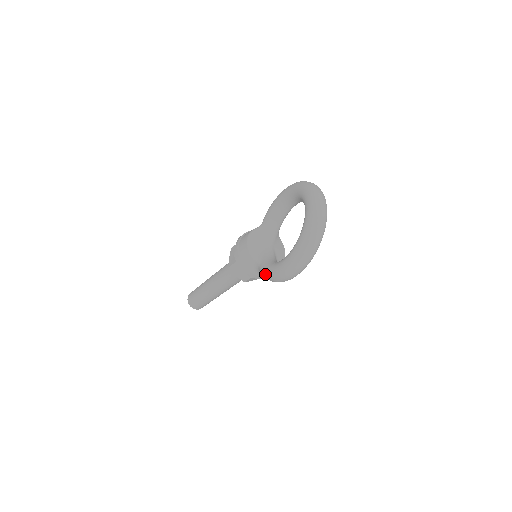
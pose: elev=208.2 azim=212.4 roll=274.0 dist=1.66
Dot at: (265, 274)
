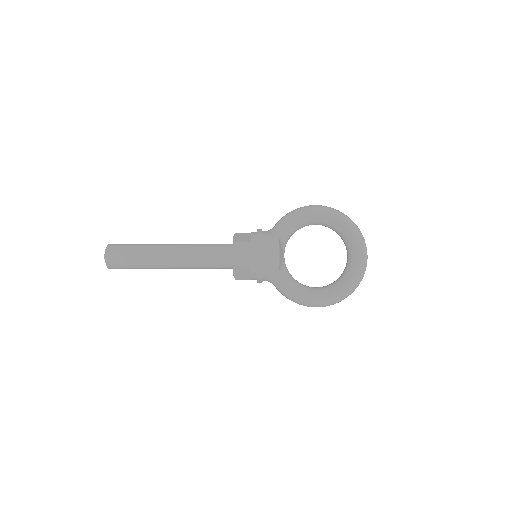
Dot at: (291, 295)
